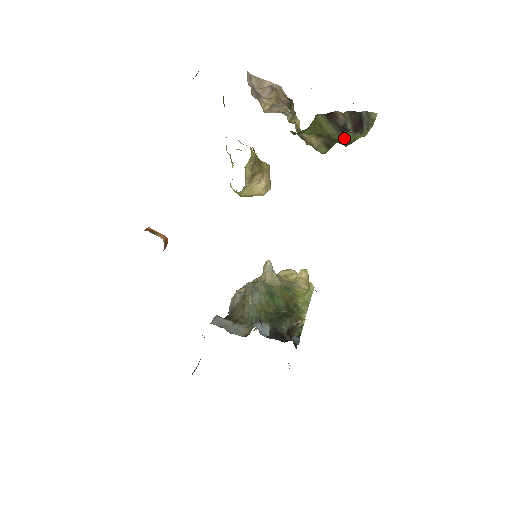
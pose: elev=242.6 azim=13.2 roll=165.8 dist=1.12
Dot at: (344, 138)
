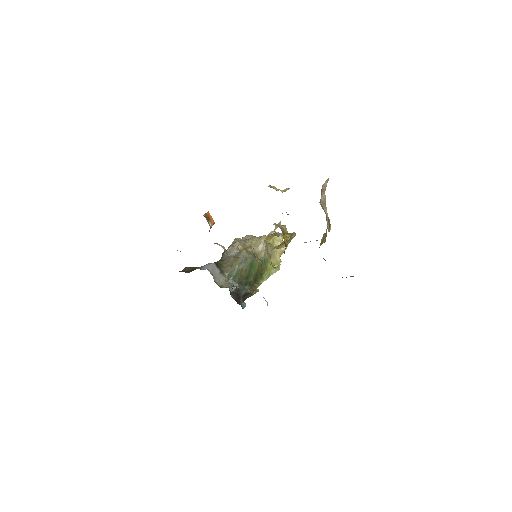
Dot at: occluded
